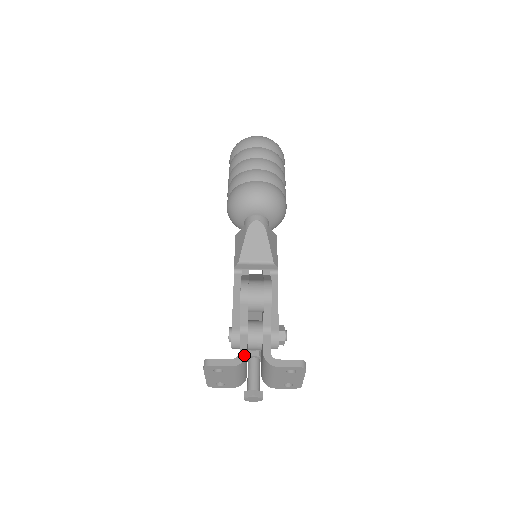
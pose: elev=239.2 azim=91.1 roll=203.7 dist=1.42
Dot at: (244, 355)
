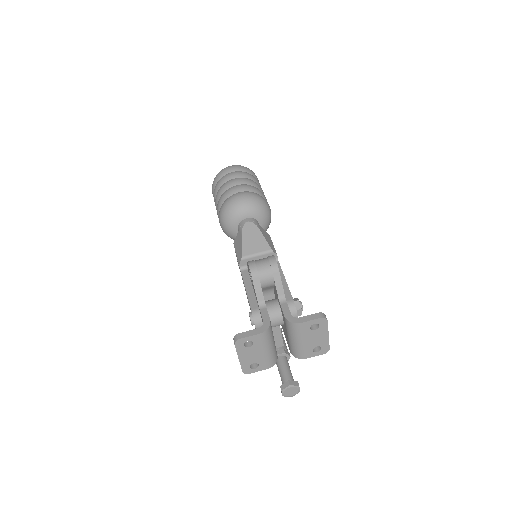
Dot at: (268, 323)
